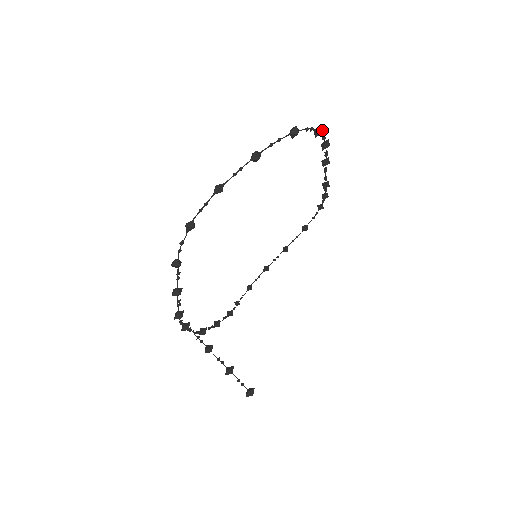
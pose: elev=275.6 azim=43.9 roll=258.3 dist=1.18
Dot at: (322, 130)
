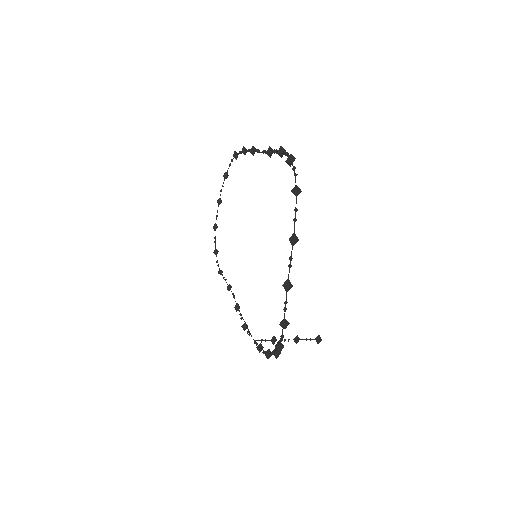
Dot at: (294, 158)
